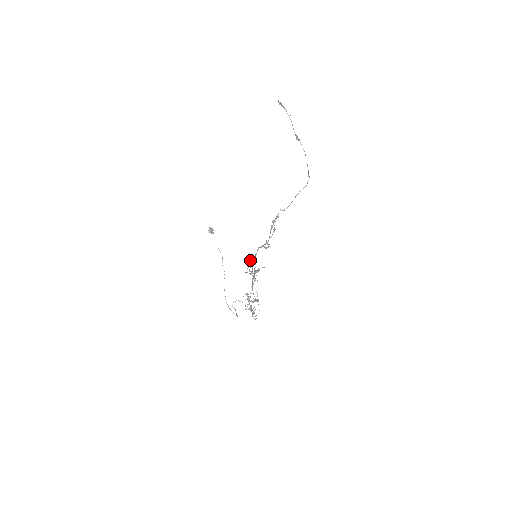
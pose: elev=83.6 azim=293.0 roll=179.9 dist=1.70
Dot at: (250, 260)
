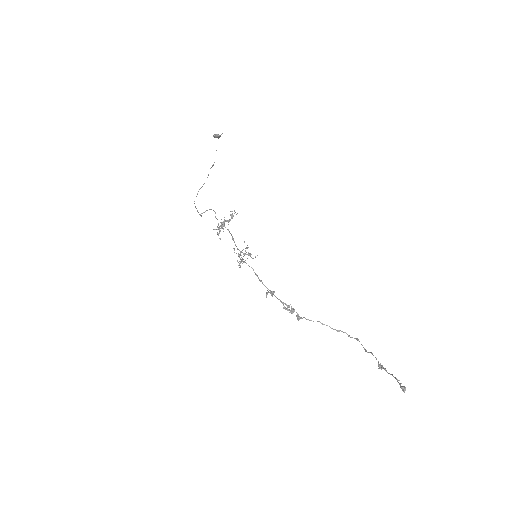
Dot at: occluded
